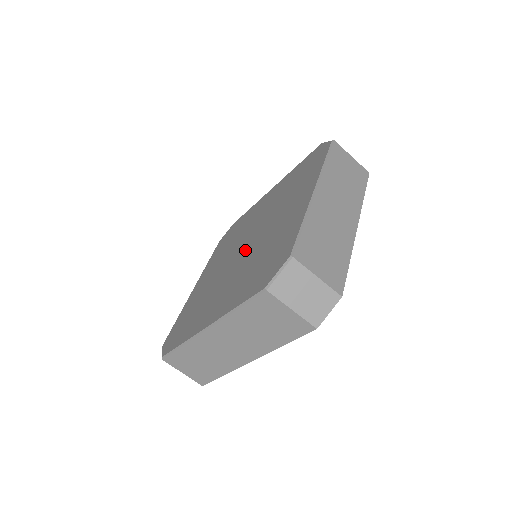
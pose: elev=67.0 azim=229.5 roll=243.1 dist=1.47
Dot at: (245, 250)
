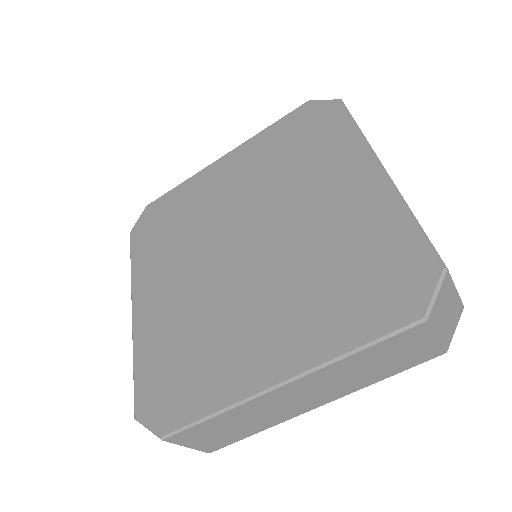
Dot at: (258, 251)
